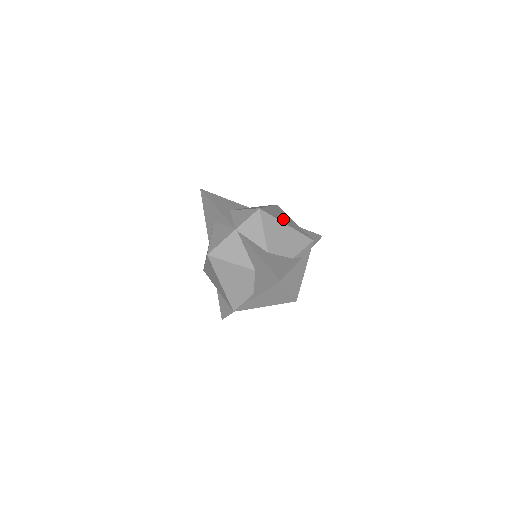
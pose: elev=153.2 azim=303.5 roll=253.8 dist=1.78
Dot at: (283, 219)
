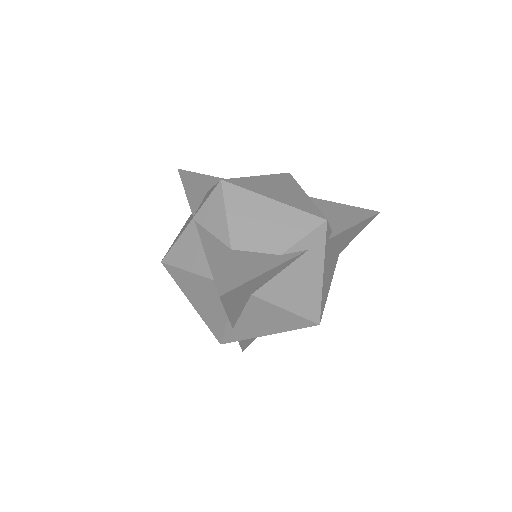
Dot at: (274, 192)
